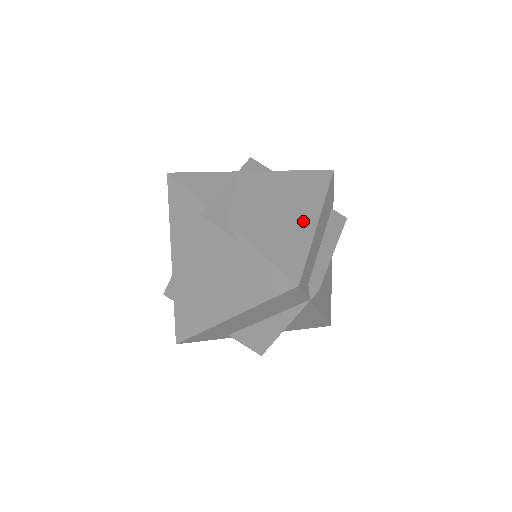
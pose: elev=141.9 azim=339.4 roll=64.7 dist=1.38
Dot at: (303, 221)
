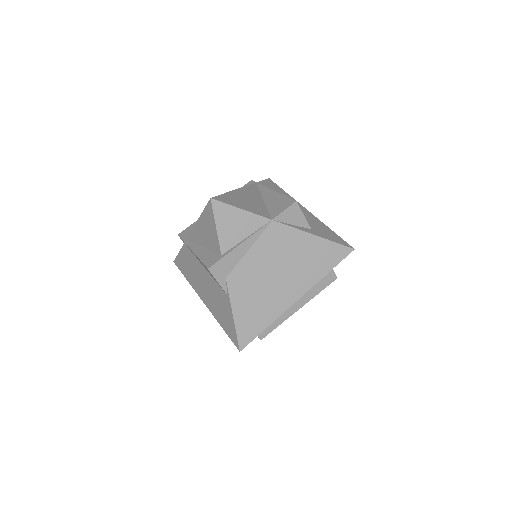
Dot at: (284, 298)
